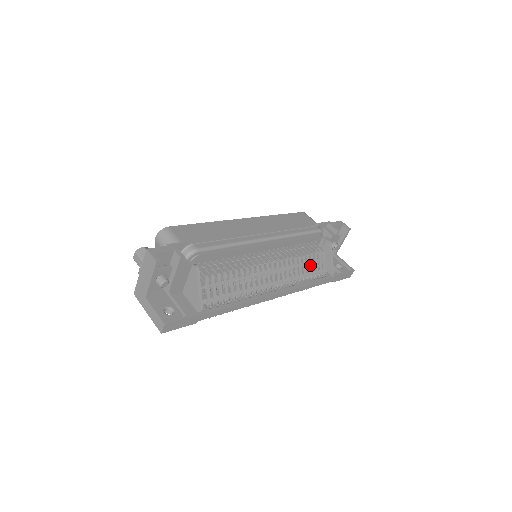
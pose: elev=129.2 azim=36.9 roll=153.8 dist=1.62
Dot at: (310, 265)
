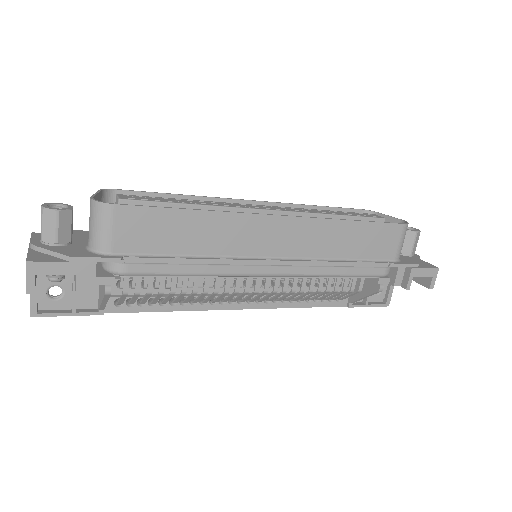
Dot at: (331, 285)
